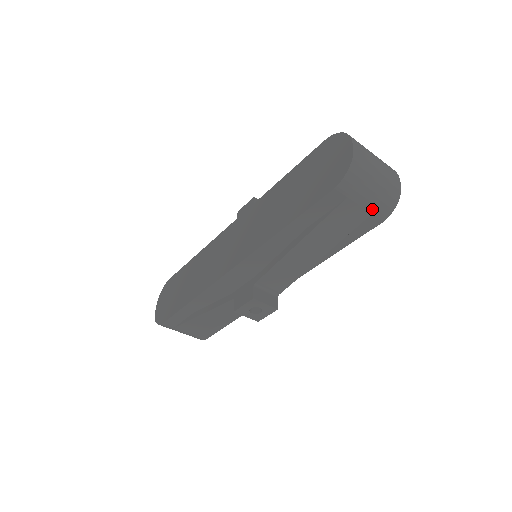
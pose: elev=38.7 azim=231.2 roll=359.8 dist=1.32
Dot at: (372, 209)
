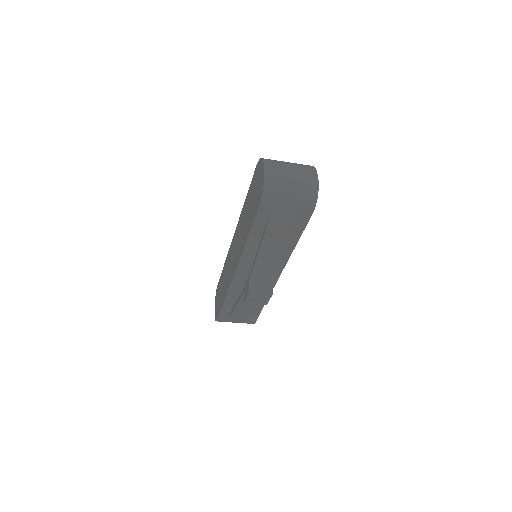
Dot at: (298, 207)
